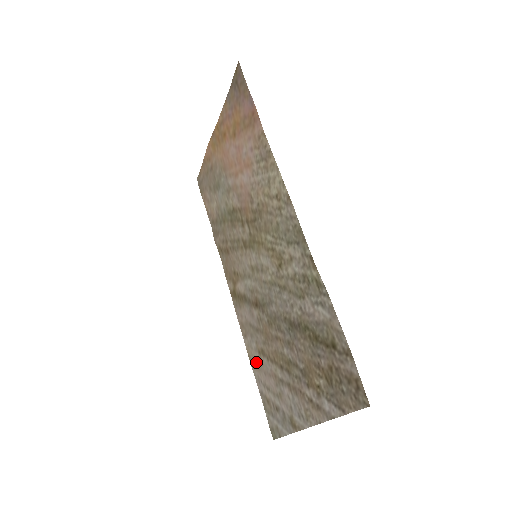
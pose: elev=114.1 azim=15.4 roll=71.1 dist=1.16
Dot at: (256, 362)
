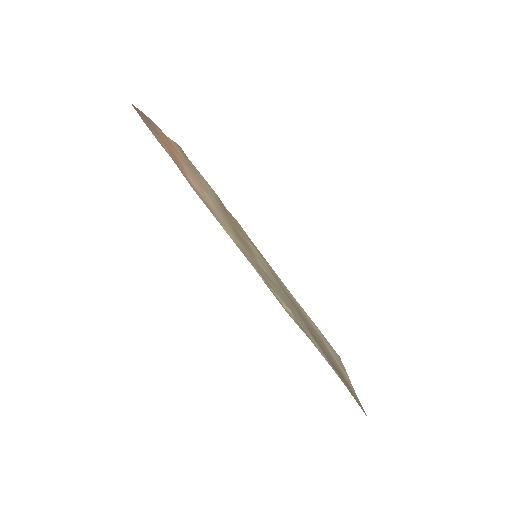
Dot at: (303, 311)
